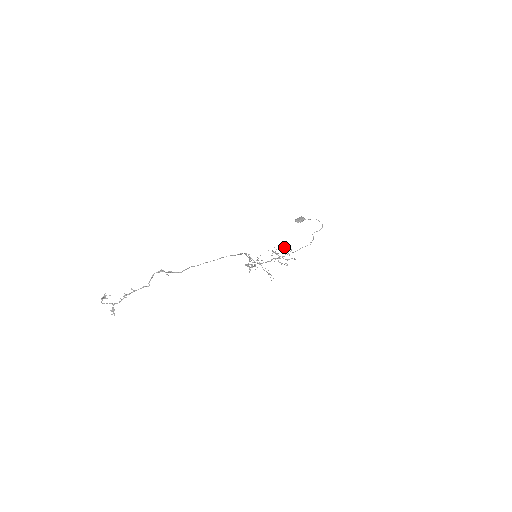
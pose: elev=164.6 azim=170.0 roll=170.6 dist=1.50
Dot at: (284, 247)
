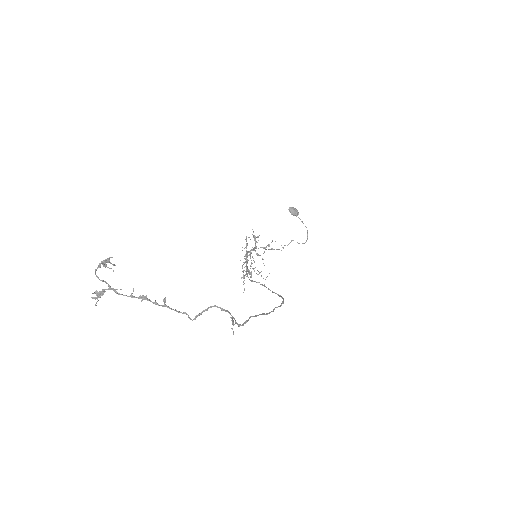
Dot at: occluded
